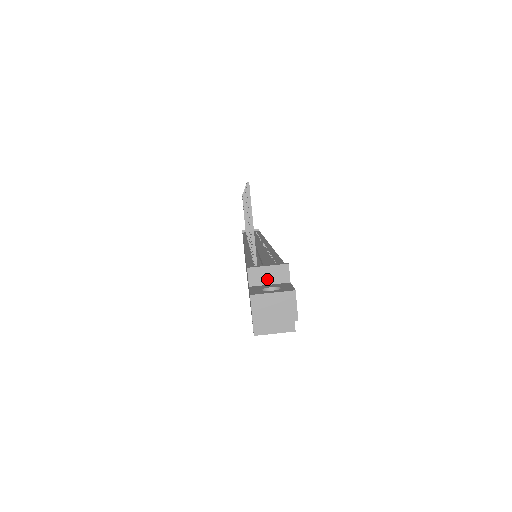
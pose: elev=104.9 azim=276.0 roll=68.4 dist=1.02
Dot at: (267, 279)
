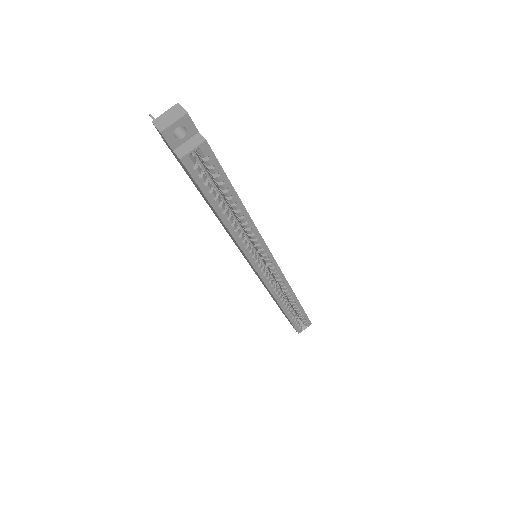
Dot at: occluded
